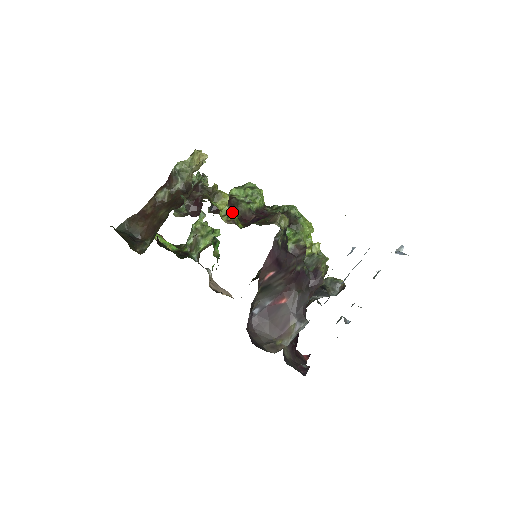
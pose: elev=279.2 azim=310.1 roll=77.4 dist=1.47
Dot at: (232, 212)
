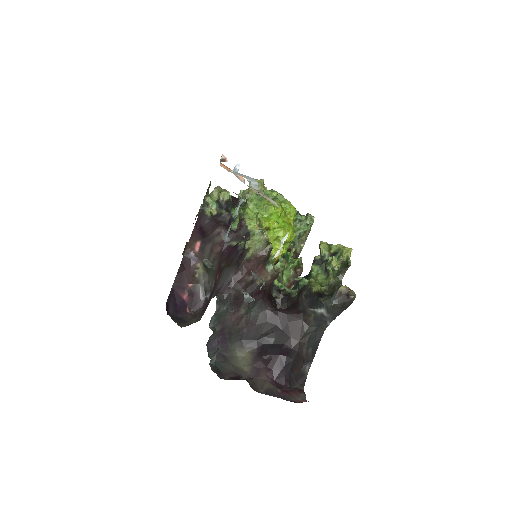
Dot at: occluded
